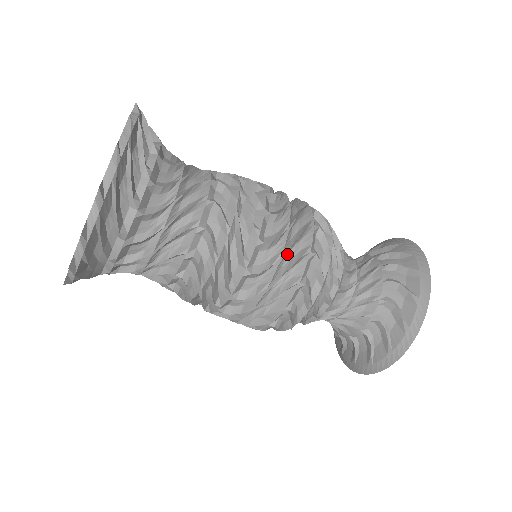
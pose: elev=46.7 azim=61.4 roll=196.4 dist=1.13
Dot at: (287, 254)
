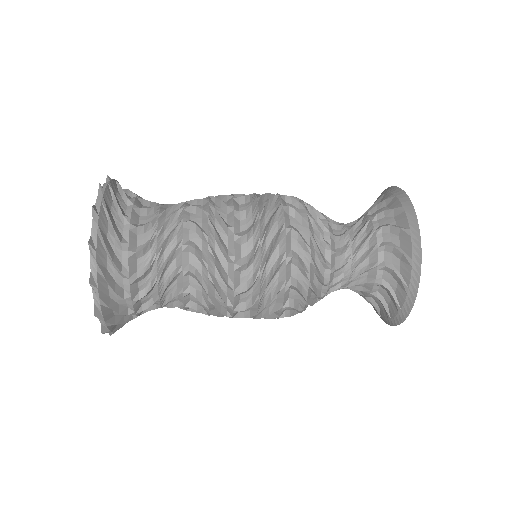
Dot at: occluded
